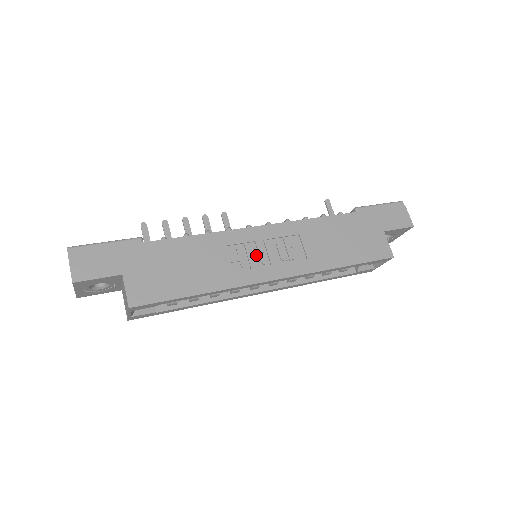
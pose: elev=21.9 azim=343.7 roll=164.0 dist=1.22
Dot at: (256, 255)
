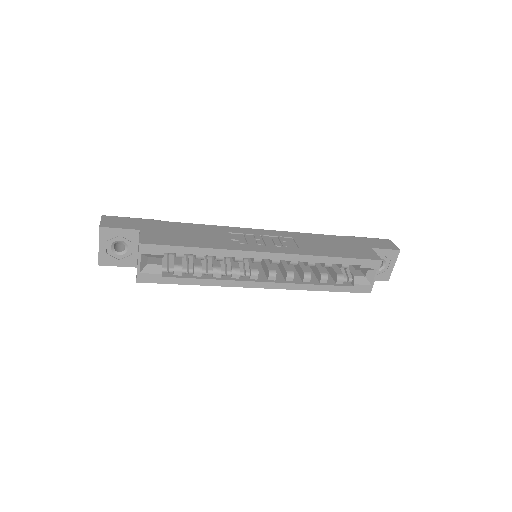
Dot at: (253, 241)
